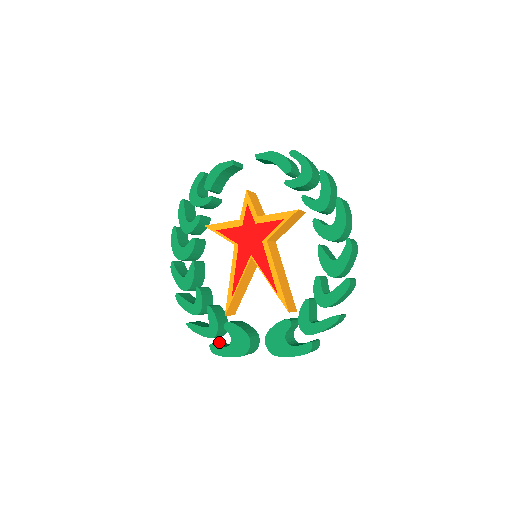
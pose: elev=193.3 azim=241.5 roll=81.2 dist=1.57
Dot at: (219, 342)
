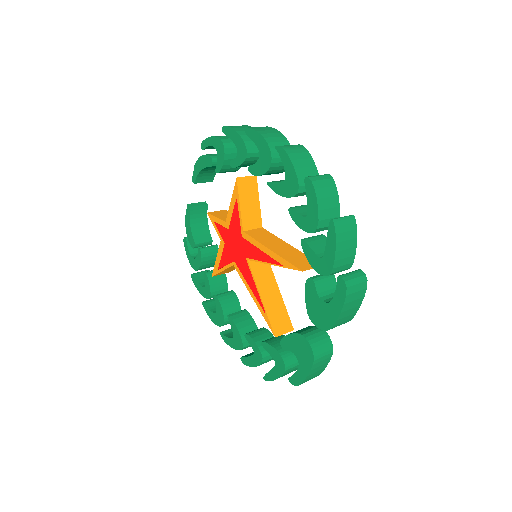
Dot at: occluded
